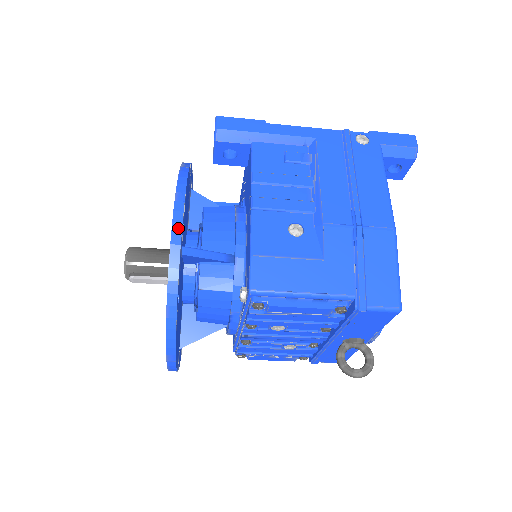
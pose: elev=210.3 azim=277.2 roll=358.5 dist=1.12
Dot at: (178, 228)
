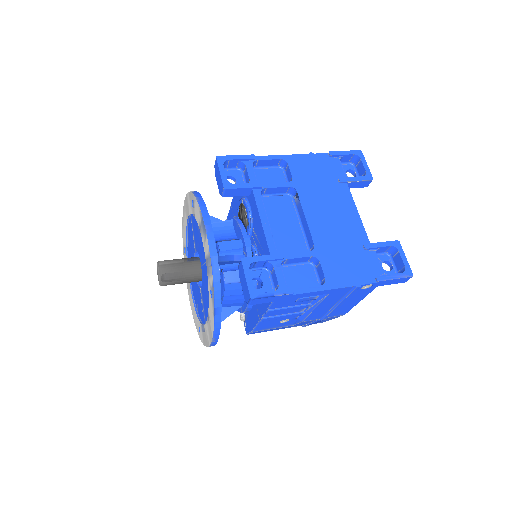
Dot at: occluded
